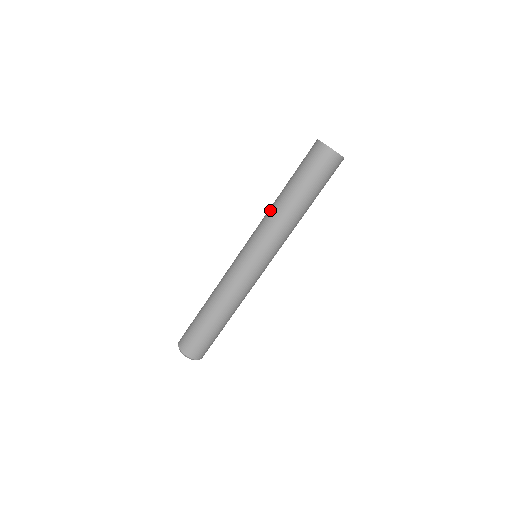
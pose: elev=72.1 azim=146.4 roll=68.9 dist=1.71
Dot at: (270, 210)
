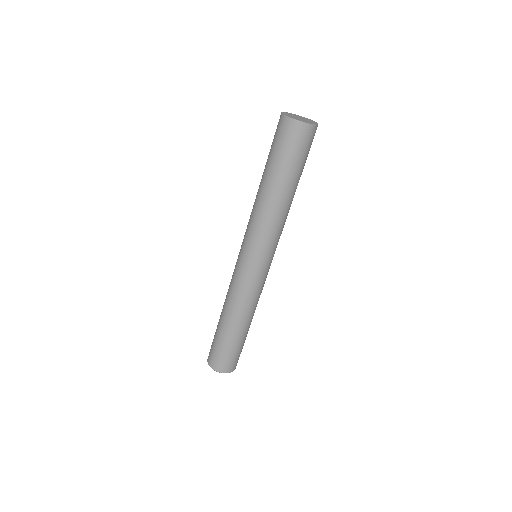
Dot at: (260, 211)
